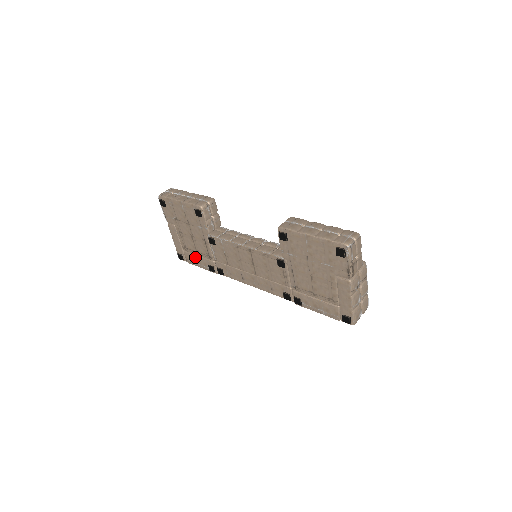
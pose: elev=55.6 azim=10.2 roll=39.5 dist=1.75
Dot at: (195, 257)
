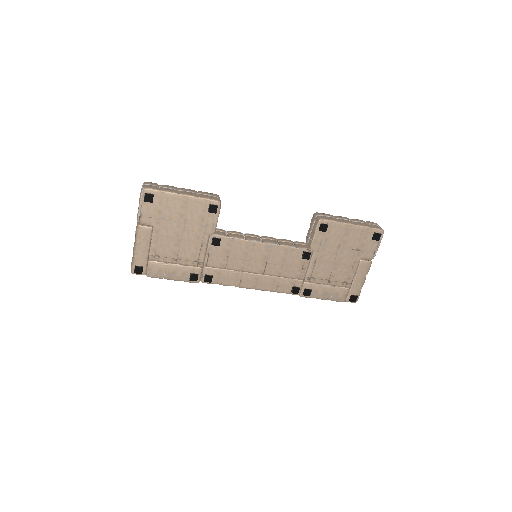
Dot at: (170, 266)
